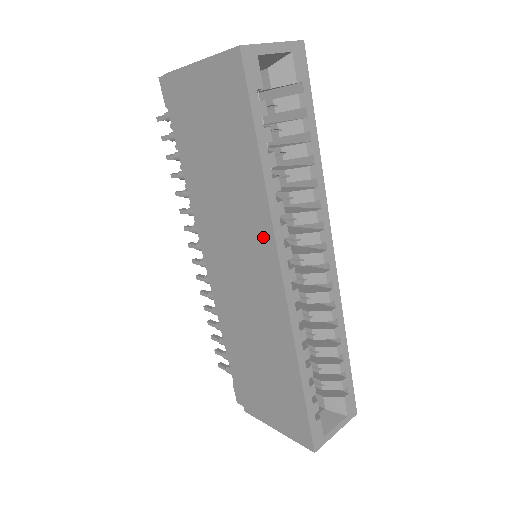
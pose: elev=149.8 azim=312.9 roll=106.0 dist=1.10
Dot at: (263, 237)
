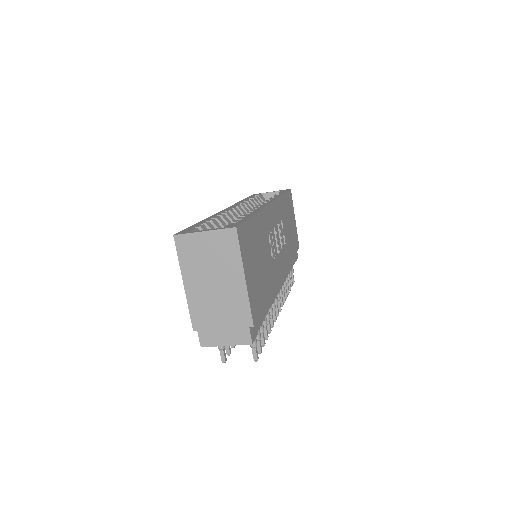
Dot at: occluded
